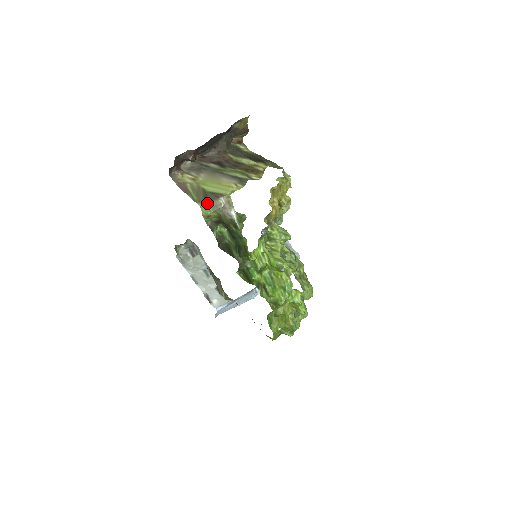
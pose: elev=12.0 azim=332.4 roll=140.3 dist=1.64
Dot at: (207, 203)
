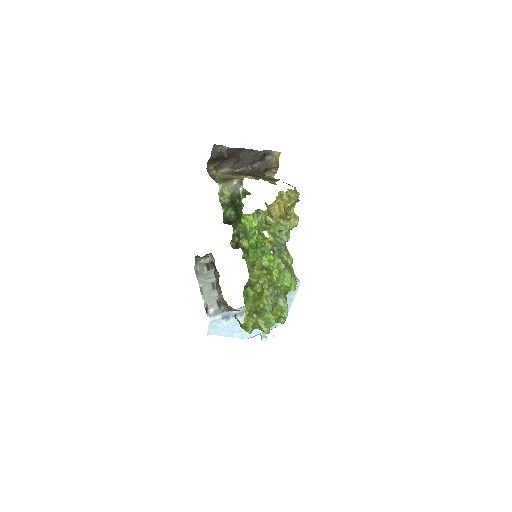
Dot at: (225, 183)
